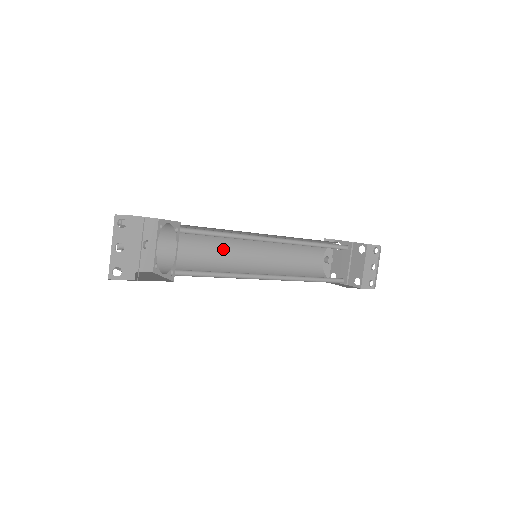
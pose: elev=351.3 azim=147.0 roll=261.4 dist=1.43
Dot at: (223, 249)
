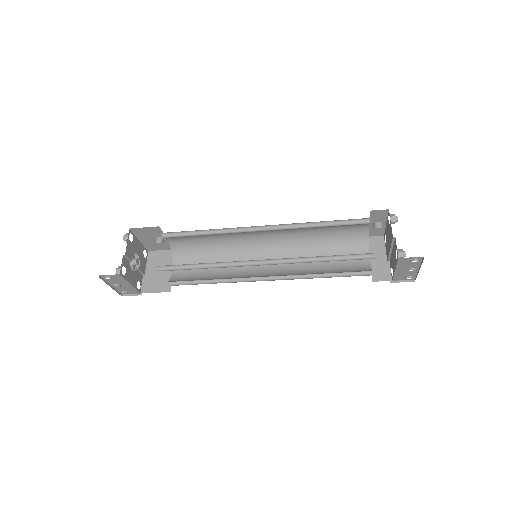
Dot at: (232, 235)
